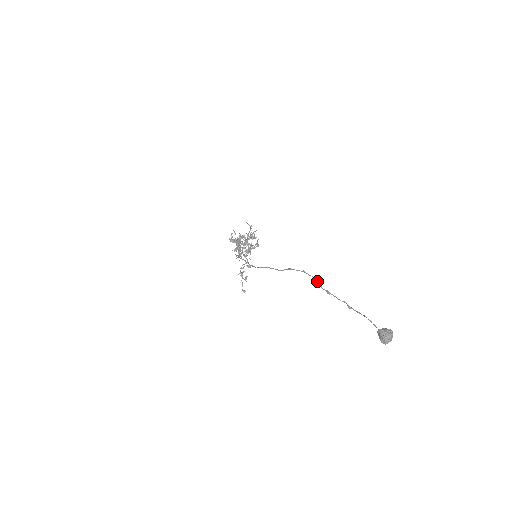
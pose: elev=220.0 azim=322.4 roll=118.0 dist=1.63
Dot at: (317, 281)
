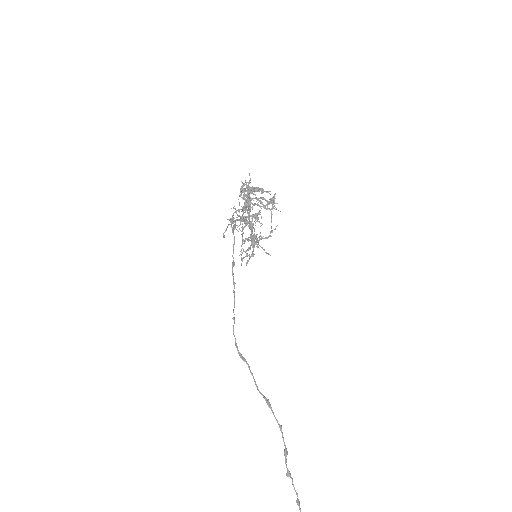
Dot at: (286, 456)
